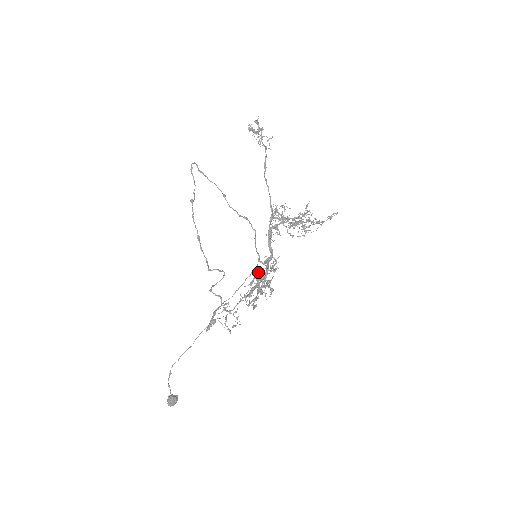
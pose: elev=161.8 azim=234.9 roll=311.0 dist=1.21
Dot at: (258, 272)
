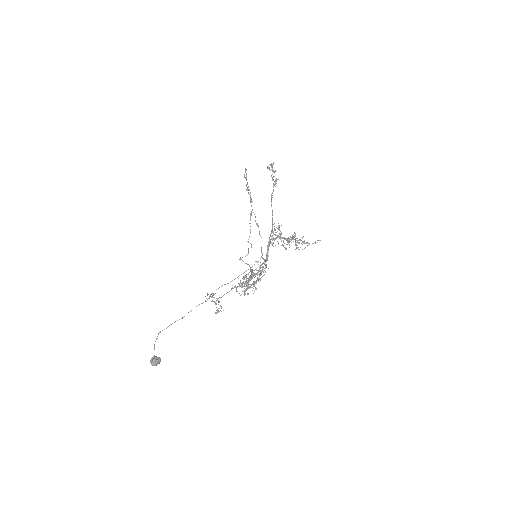
Dot at: occluded
